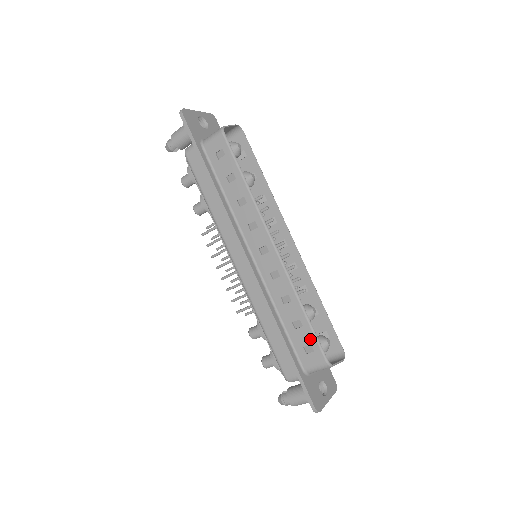
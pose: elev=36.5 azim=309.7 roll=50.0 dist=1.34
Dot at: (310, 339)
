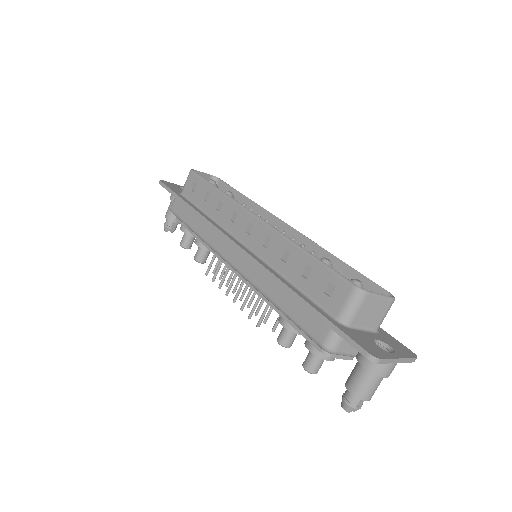
Dot at: (325, 276)
